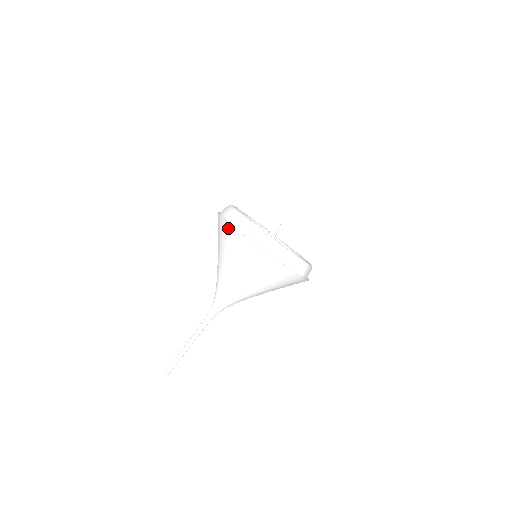
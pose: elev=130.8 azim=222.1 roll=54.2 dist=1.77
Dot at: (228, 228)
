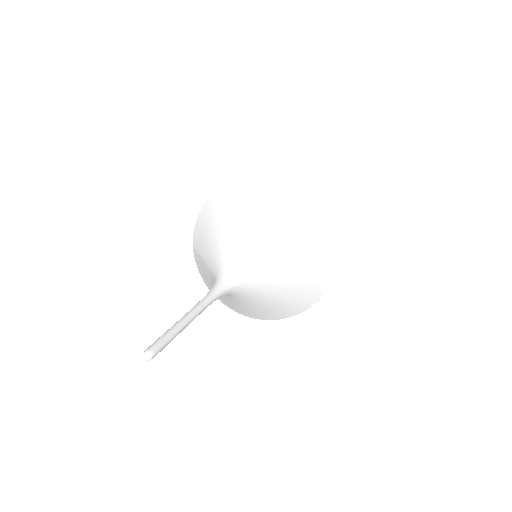
Dot at: (242, 183)
